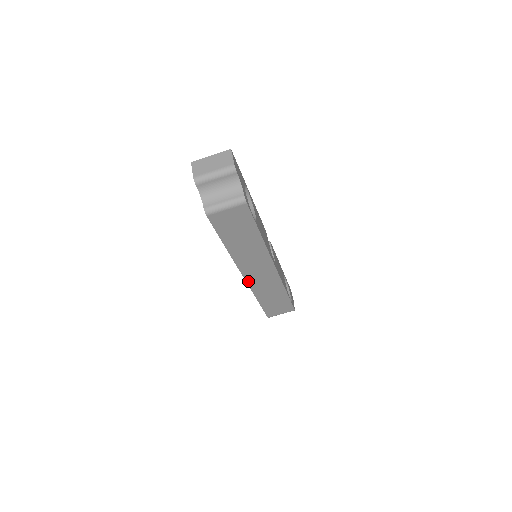
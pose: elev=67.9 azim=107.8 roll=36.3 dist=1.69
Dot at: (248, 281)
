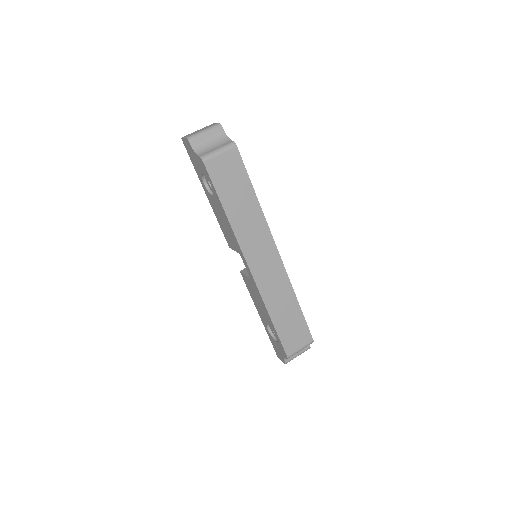
Dot at: (255, 277)
